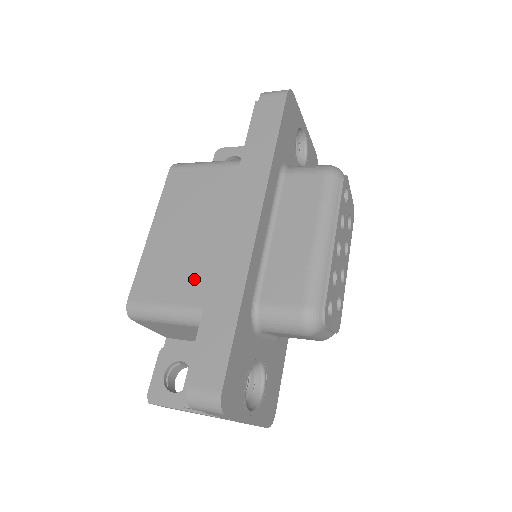
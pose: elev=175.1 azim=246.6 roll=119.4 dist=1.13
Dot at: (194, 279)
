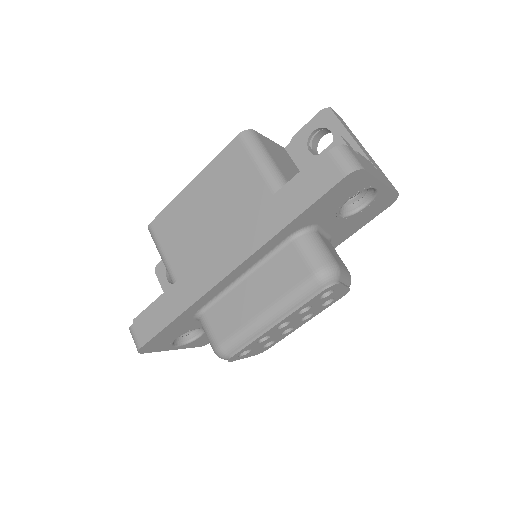
Dot at: (186, 255)
